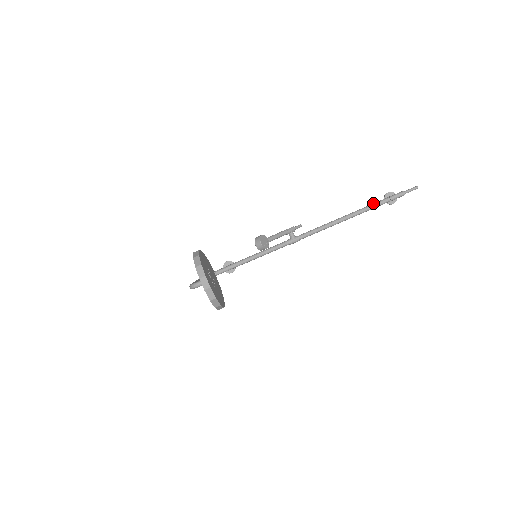
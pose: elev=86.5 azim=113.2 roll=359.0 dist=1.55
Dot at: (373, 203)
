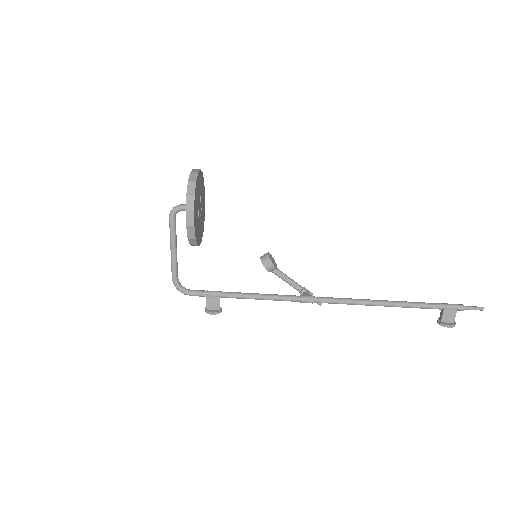
Dot at: (420, 303)
